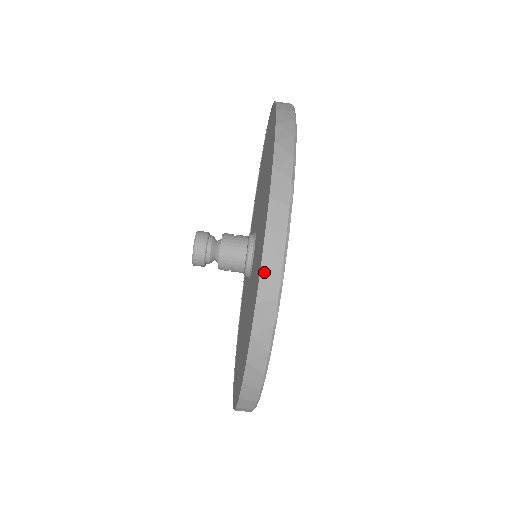
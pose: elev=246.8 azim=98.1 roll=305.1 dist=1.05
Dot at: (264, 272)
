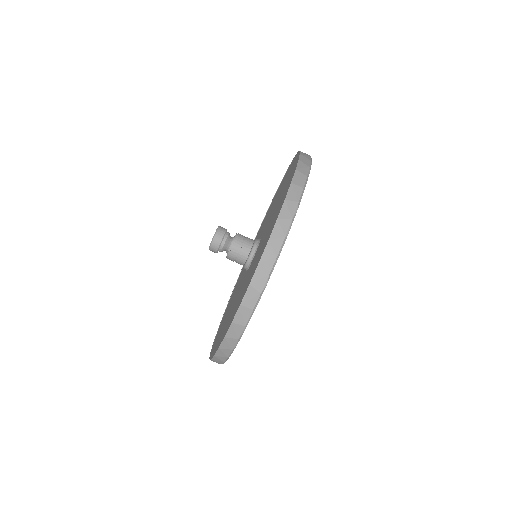
Dot at: (233, 325)
